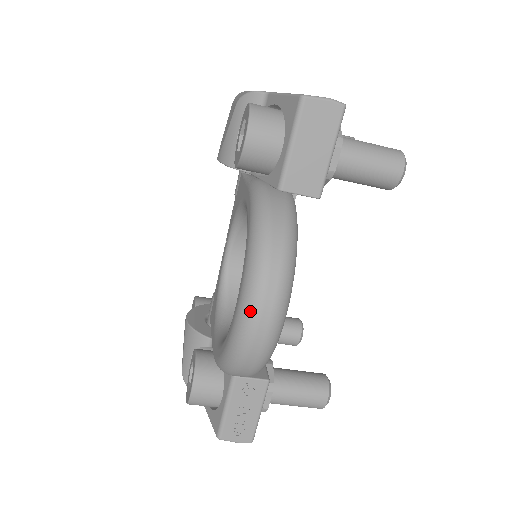
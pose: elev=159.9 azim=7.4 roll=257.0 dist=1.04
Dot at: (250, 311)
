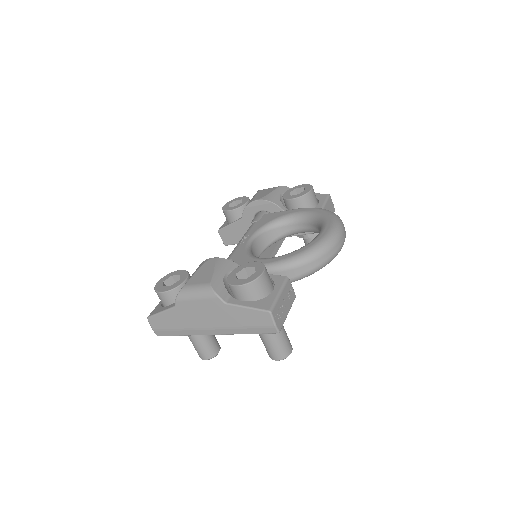
Dot at: (340, 228)
